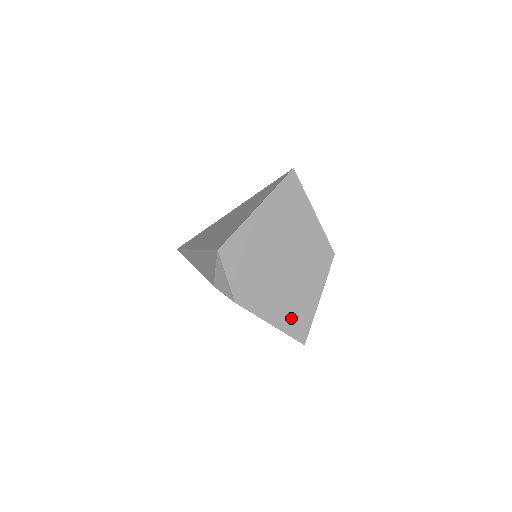
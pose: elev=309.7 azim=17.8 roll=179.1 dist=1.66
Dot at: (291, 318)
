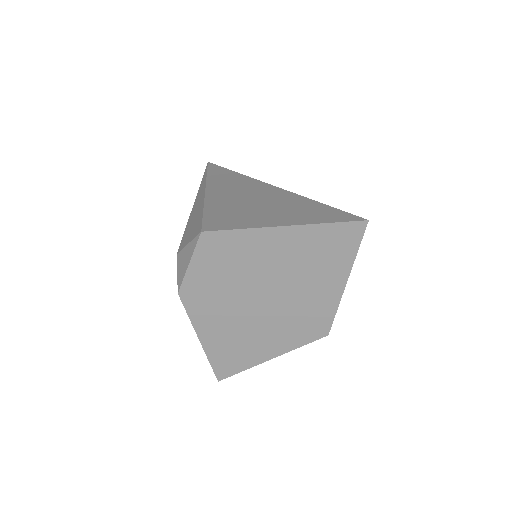
Dot at: (226, 351)
